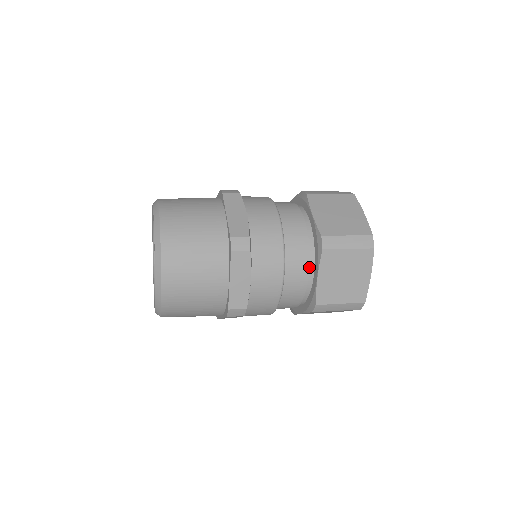
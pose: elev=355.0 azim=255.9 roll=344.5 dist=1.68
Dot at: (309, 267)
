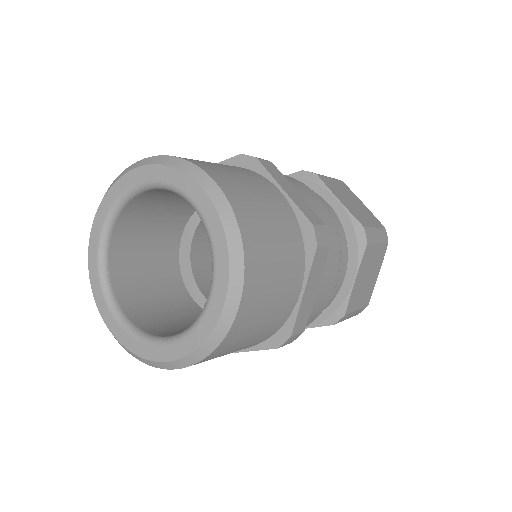
Dot at: occluded
